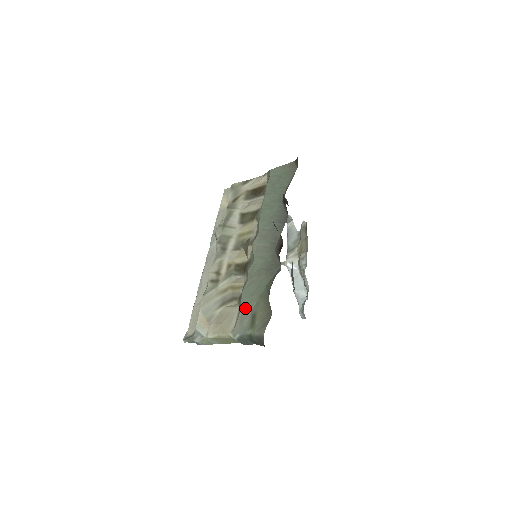
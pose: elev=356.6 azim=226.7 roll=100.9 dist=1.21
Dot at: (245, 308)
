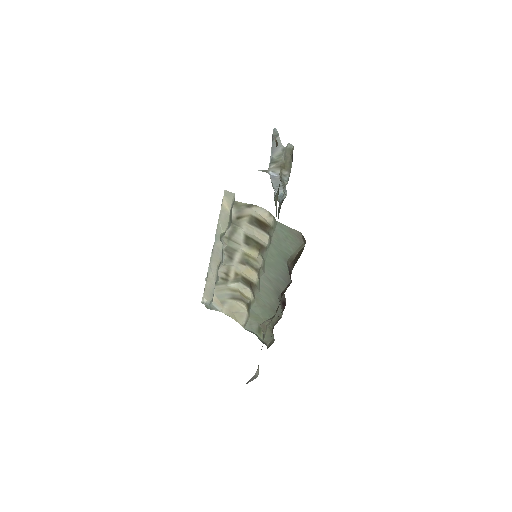
Dot at: (253, 319)
